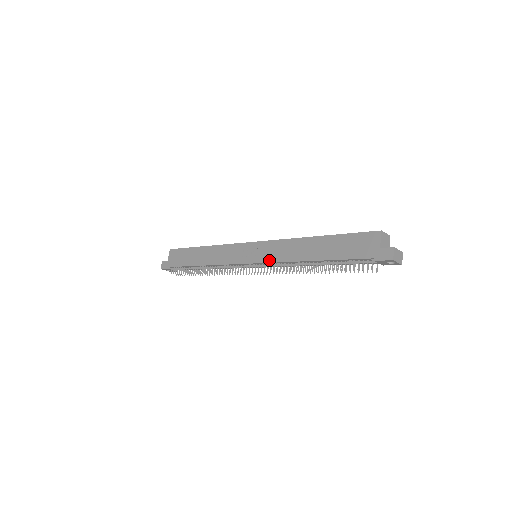
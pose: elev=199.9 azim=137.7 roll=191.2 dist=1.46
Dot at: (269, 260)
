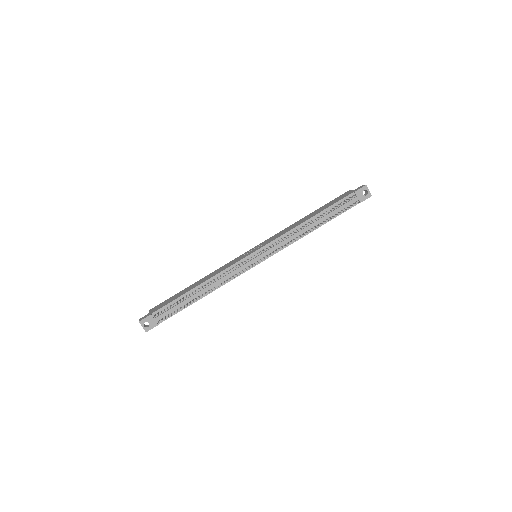
Dot at: (273, 240)
